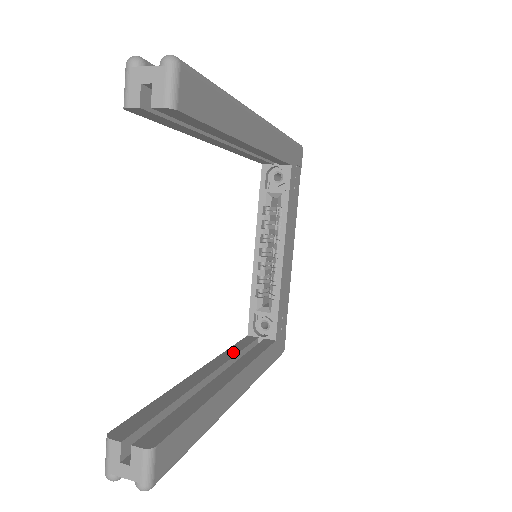
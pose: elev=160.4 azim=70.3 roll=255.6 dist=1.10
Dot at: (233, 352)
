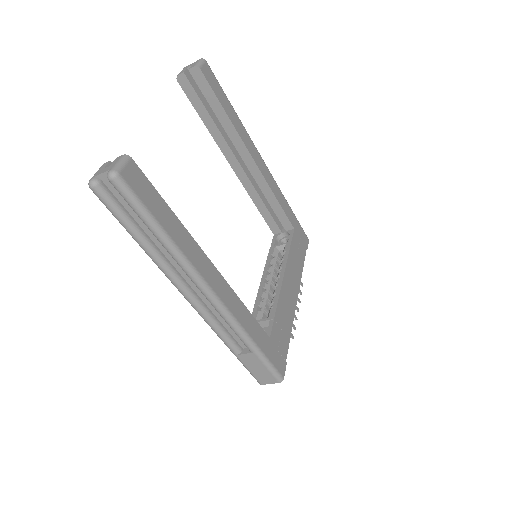
Dot at: occluded
